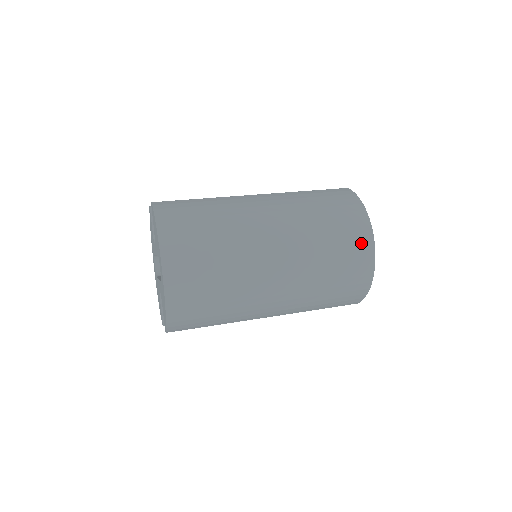
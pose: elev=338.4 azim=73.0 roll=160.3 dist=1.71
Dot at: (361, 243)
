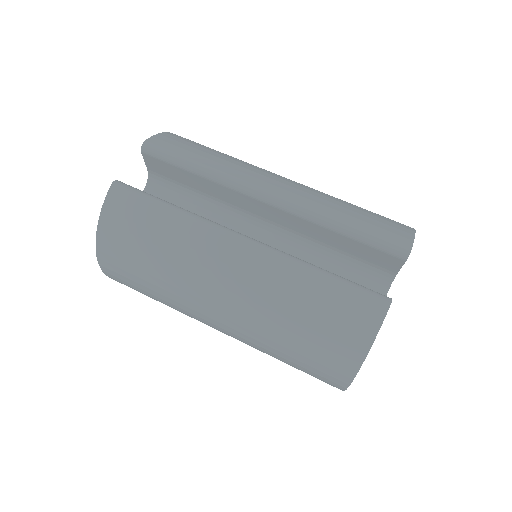
Dot at: (327, 379)
